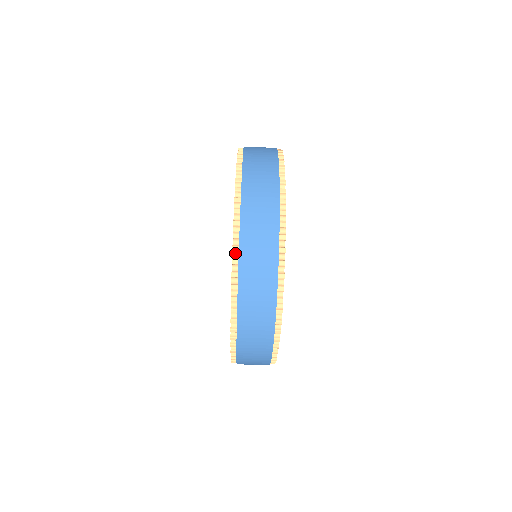
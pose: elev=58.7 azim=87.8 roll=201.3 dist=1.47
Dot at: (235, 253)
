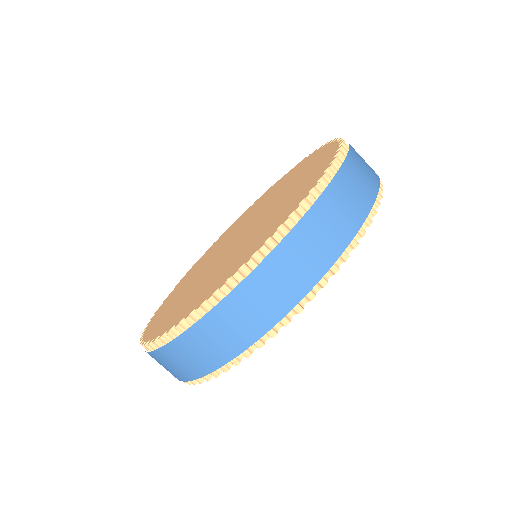
Dot at: occluded
